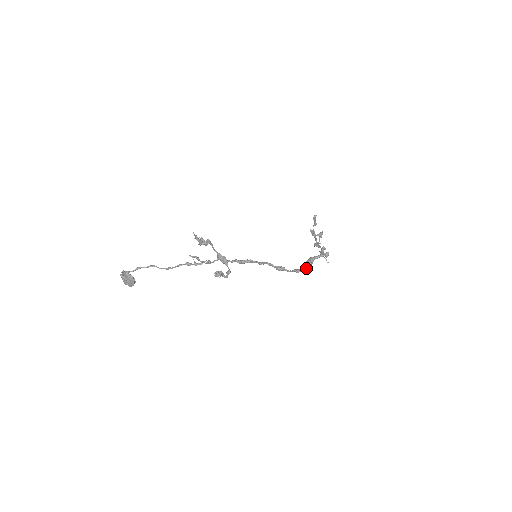
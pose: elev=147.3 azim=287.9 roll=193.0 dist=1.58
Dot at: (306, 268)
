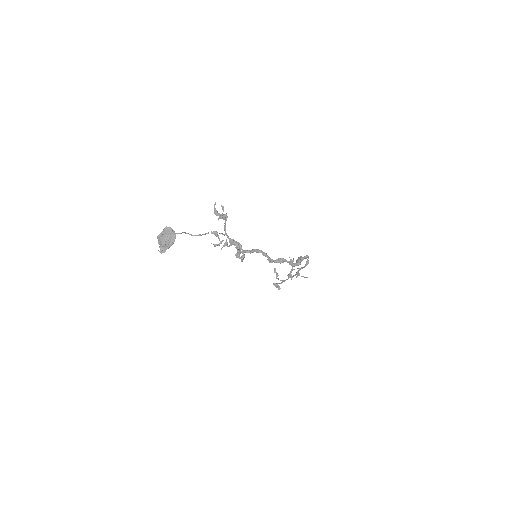
Dot at: (299, 262)
